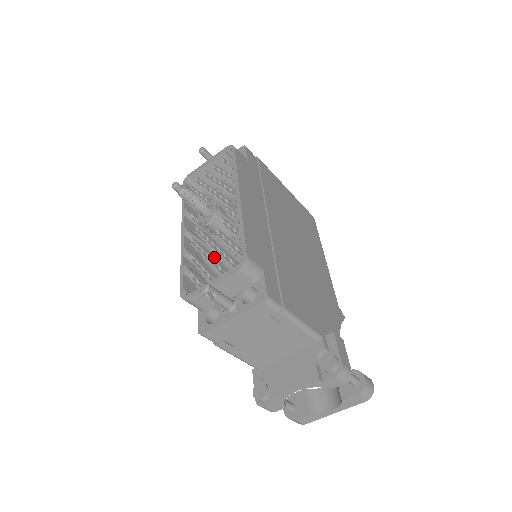
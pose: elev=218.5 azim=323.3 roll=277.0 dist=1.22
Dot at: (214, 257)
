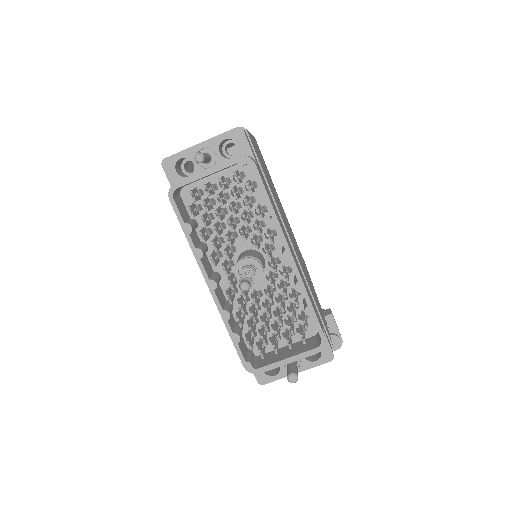
Dot at: (264, 317)
